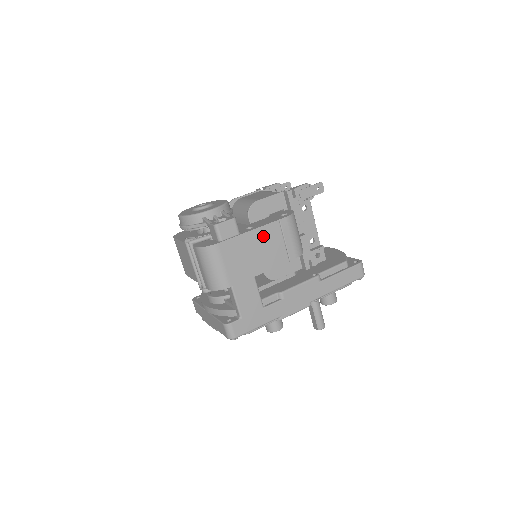
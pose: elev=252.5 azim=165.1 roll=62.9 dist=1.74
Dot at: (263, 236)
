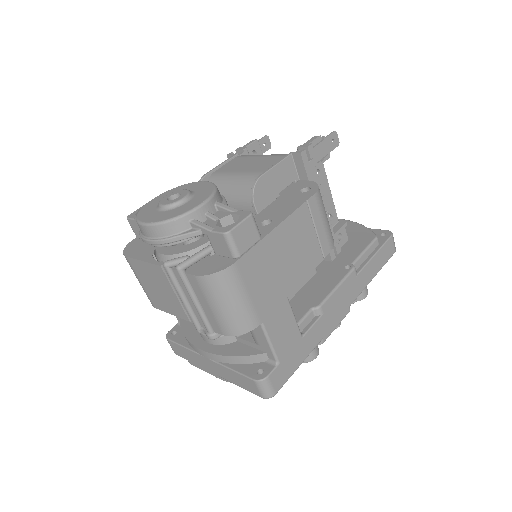
Dot at: (291, 232)
